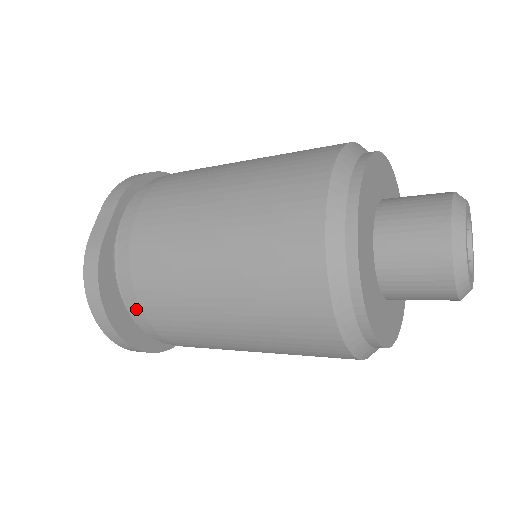
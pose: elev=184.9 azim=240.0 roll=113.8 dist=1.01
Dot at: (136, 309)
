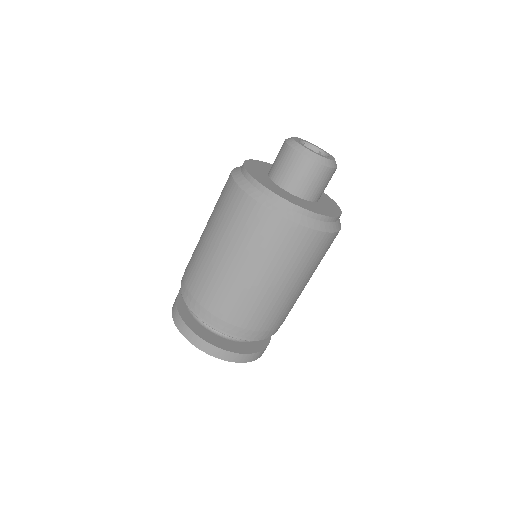
Dot at: (200, 309)
